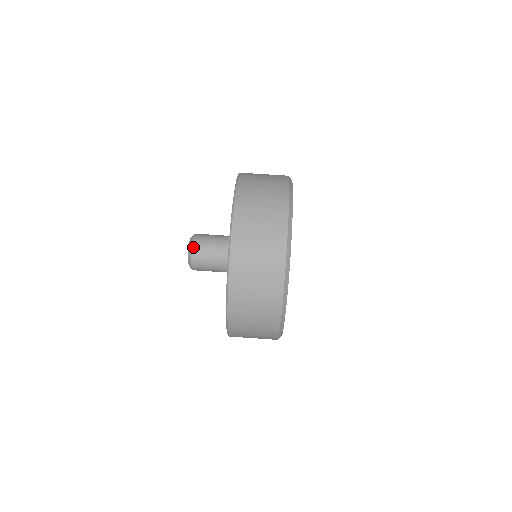
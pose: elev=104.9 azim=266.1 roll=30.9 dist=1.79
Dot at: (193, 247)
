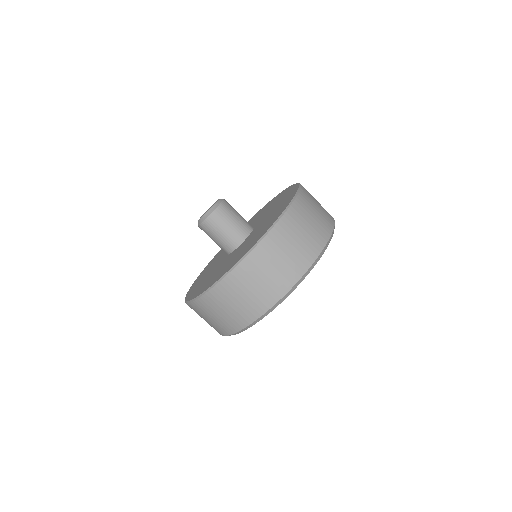
Dot at: (206, 220)
